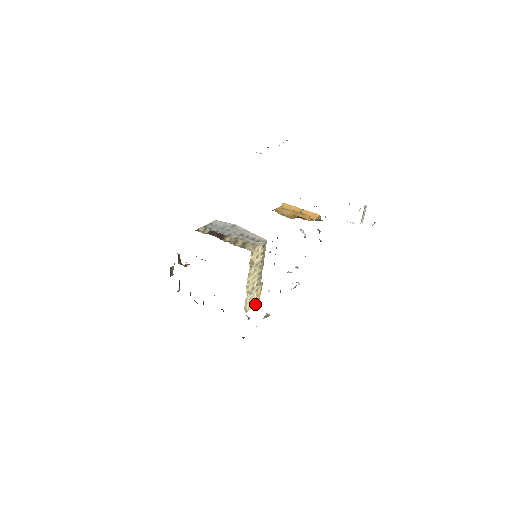
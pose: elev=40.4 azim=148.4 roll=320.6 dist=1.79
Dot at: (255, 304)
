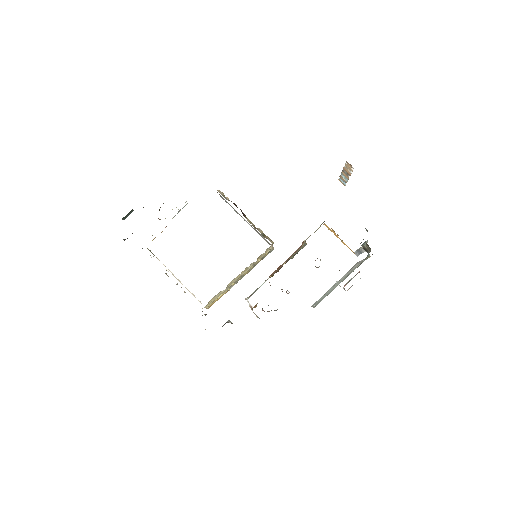
Dot at: (207, 306)
